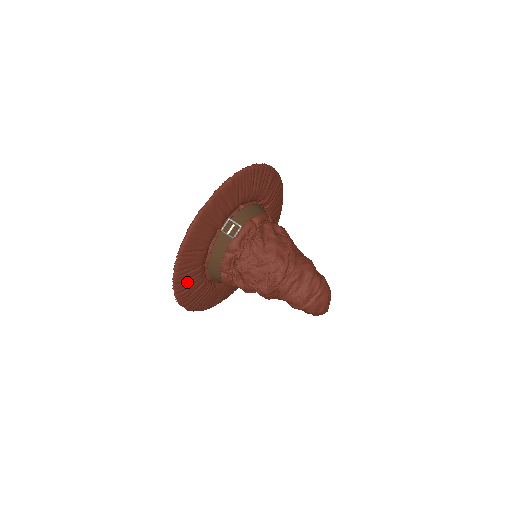
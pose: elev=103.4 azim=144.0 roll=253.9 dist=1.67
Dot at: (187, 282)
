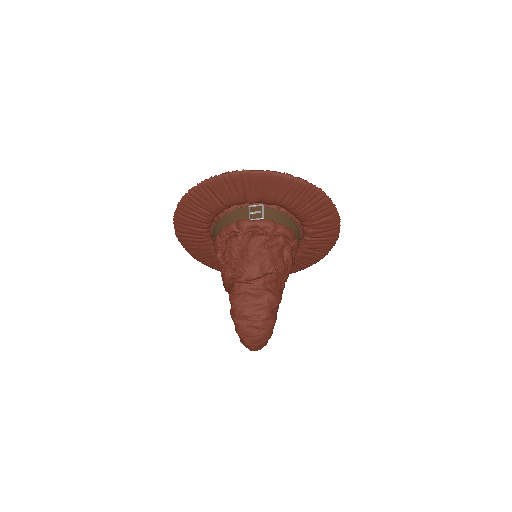
Dot at: (191, 212)
